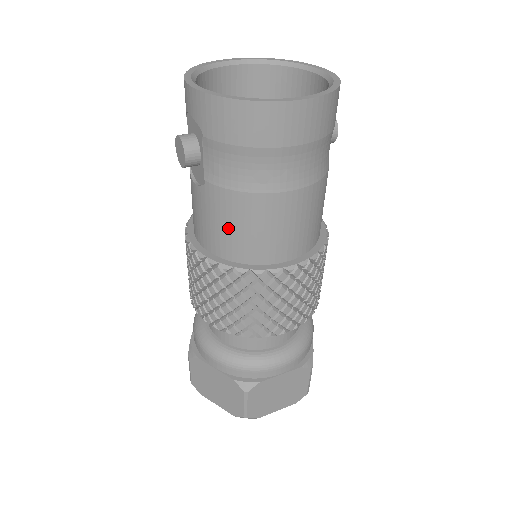
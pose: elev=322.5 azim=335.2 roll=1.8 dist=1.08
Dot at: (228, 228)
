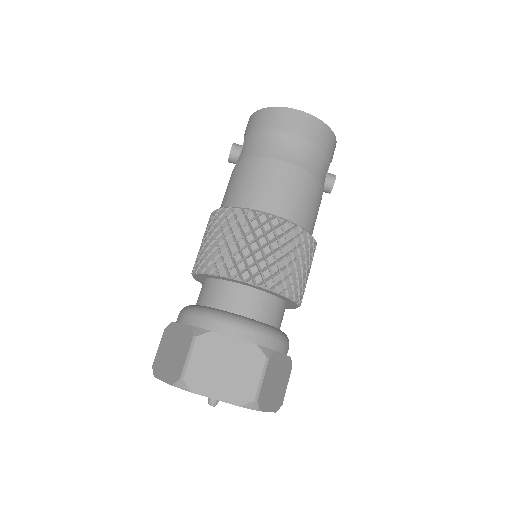
Dot at: (239, 184)
